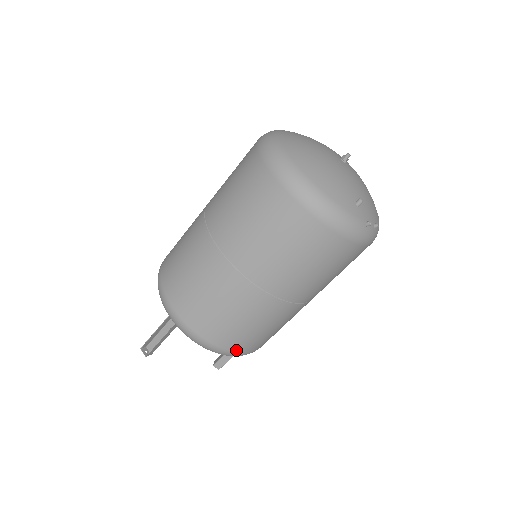
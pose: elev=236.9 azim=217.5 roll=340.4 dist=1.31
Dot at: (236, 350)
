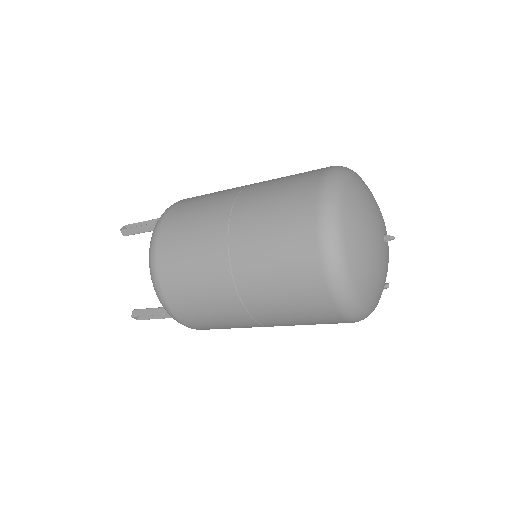
Dot at: occluded
